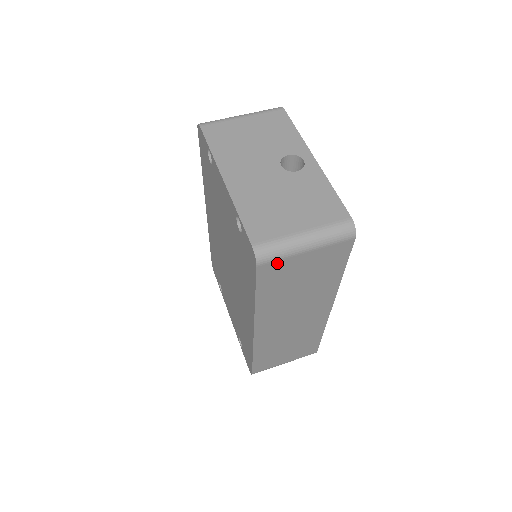
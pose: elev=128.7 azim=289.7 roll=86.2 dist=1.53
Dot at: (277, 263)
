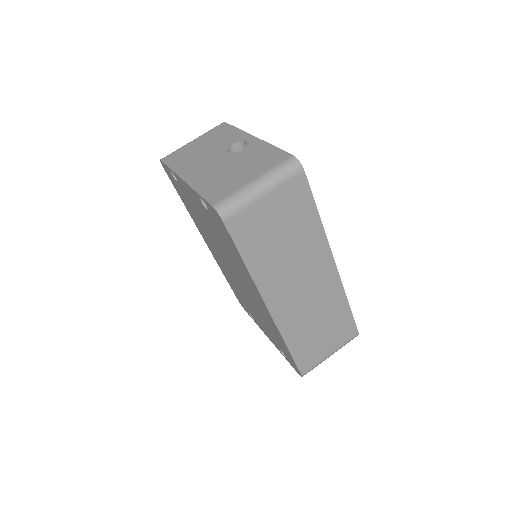
Dot at: (242, 215)
